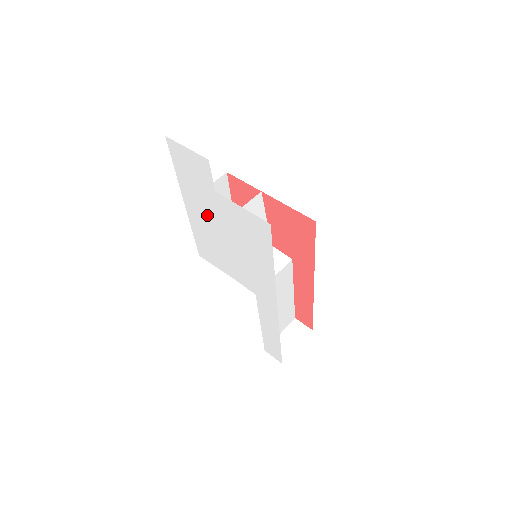
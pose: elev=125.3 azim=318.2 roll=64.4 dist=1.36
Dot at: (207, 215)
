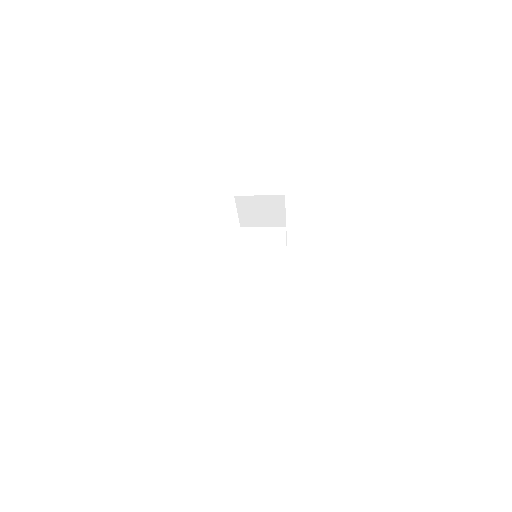
Dot at: occluded
